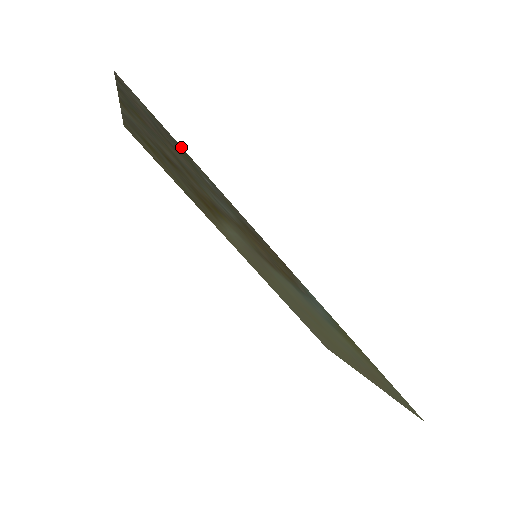
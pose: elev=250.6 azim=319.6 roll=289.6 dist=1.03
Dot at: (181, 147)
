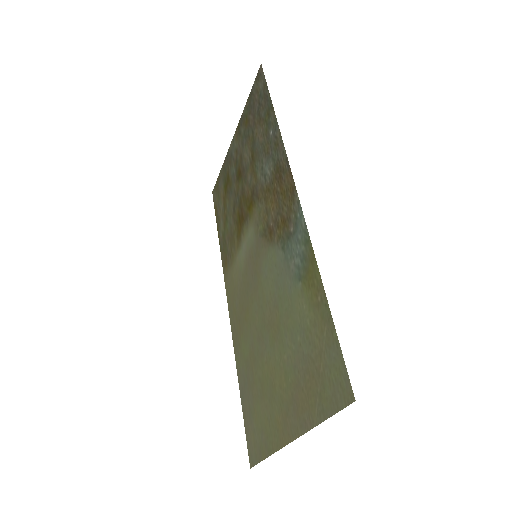
Dot at: (271, 101)
